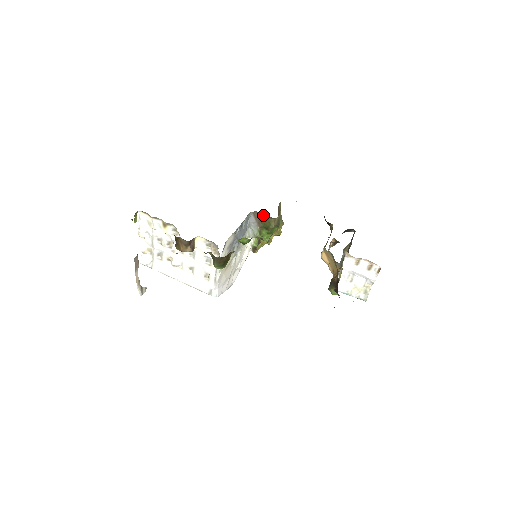
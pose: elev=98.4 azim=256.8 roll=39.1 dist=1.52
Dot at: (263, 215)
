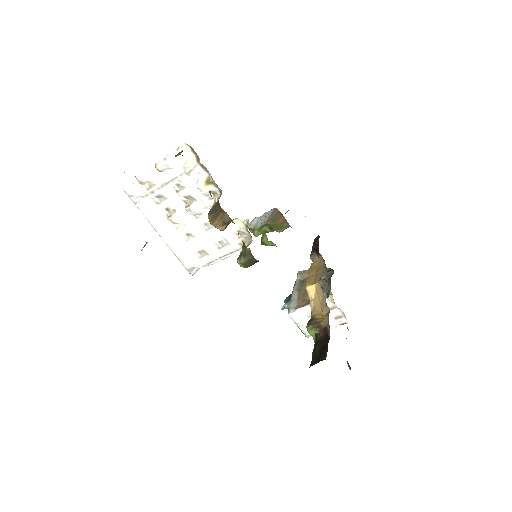
Dot at: (281, 217)
